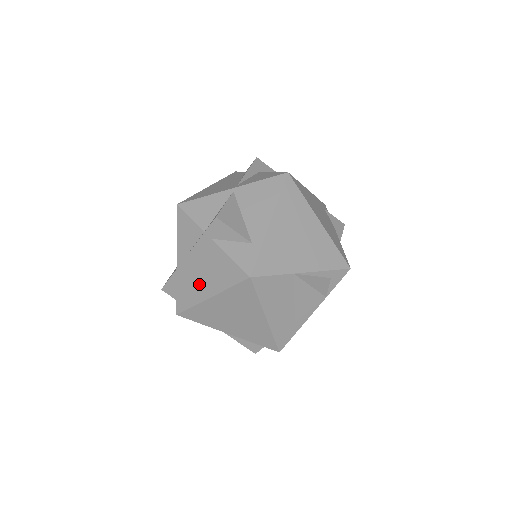
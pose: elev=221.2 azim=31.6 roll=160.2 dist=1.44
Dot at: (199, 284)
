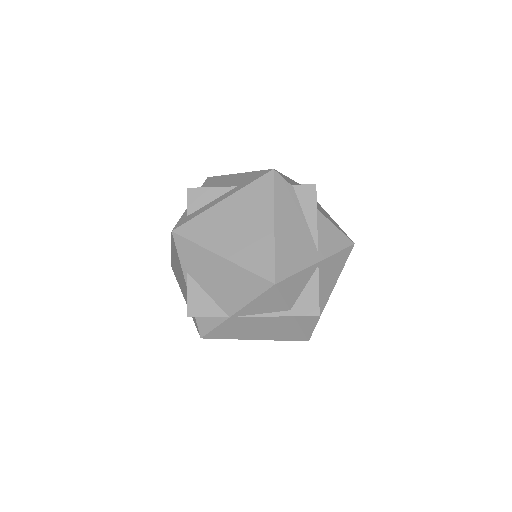
Dot at: (251, 332)
